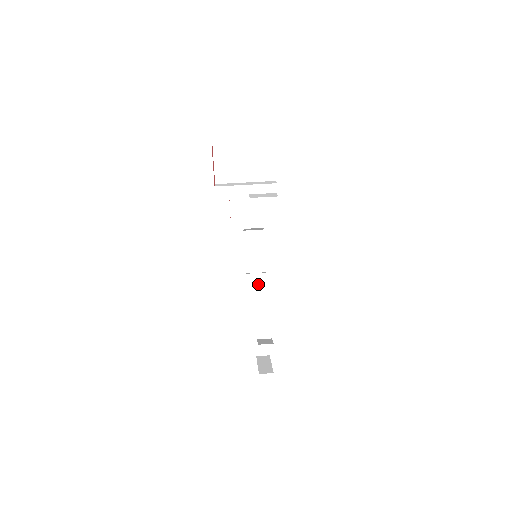
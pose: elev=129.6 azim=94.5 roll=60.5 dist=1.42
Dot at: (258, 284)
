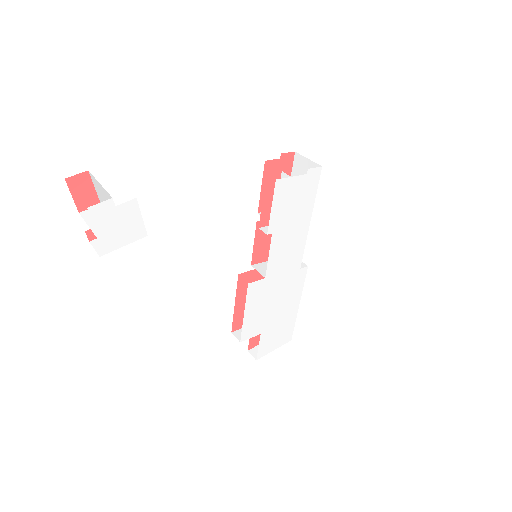
Dot at: occluded
